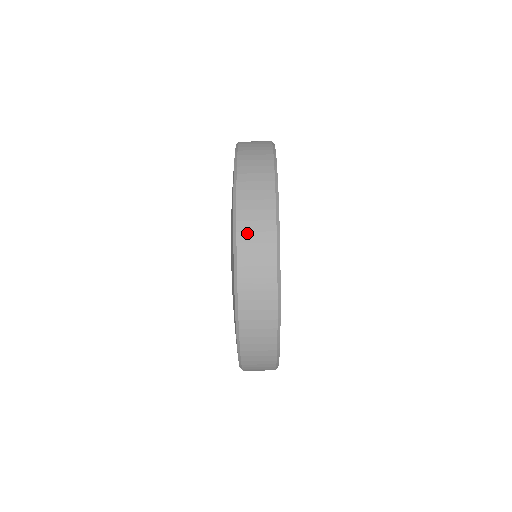
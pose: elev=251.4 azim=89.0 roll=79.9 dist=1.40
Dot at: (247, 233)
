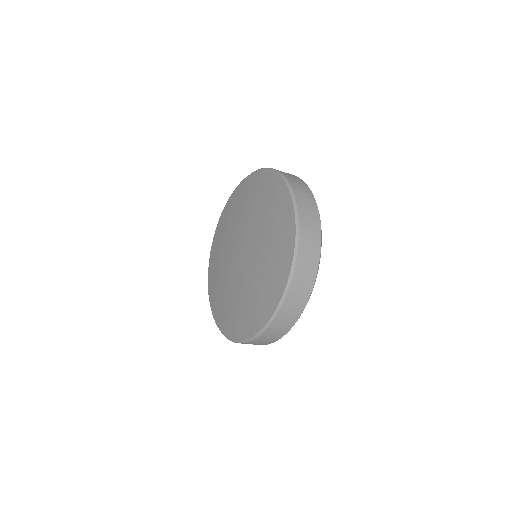
Dot at: (305, 238)
